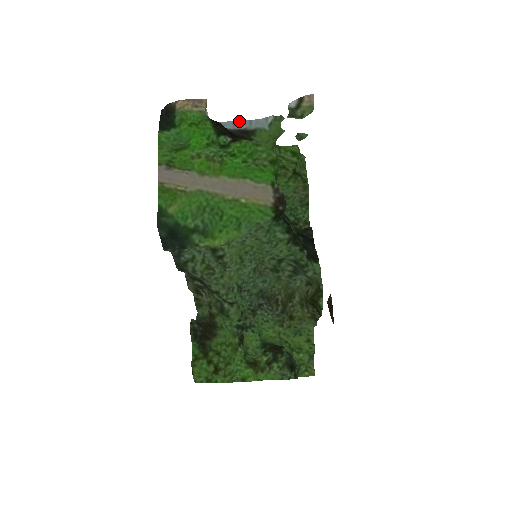
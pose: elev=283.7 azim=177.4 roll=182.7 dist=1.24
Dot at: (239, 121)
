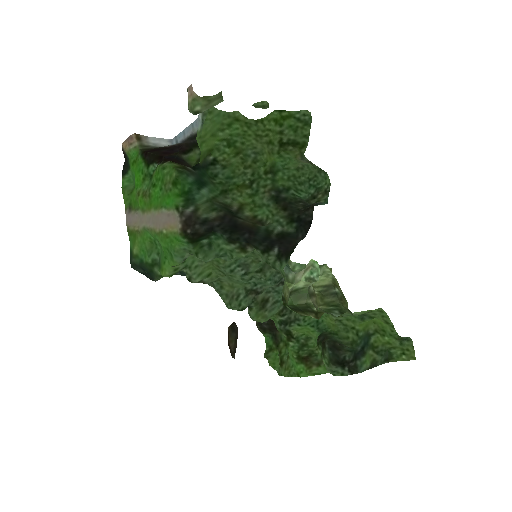
Dot at: (186, 128)
